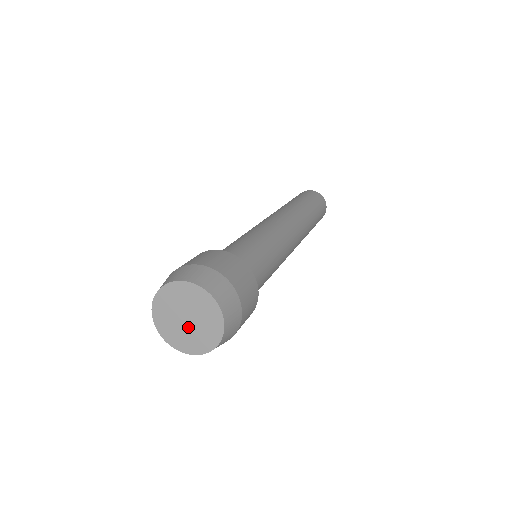
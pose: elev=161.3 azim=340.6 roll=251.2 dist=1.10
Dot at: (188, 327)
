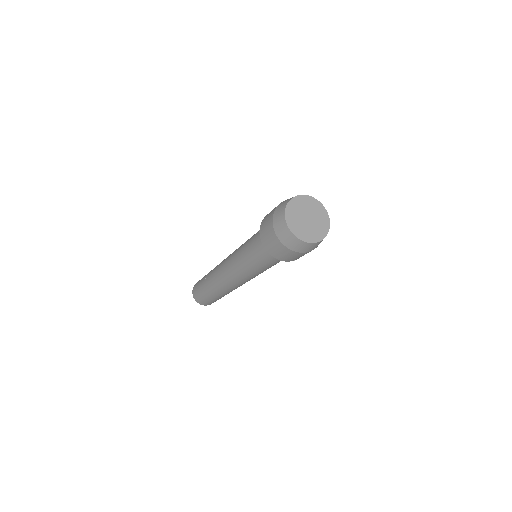
Dot at: (310, 224)
